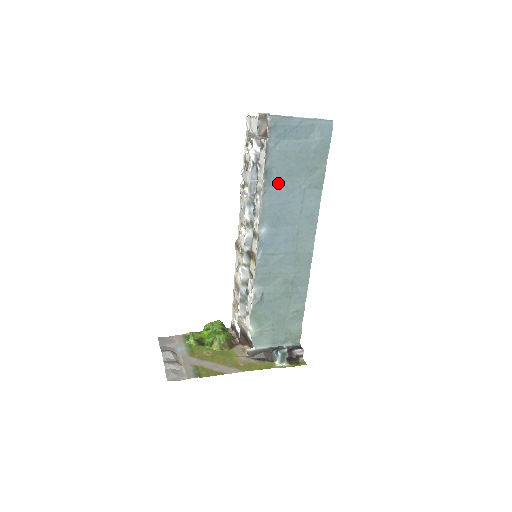
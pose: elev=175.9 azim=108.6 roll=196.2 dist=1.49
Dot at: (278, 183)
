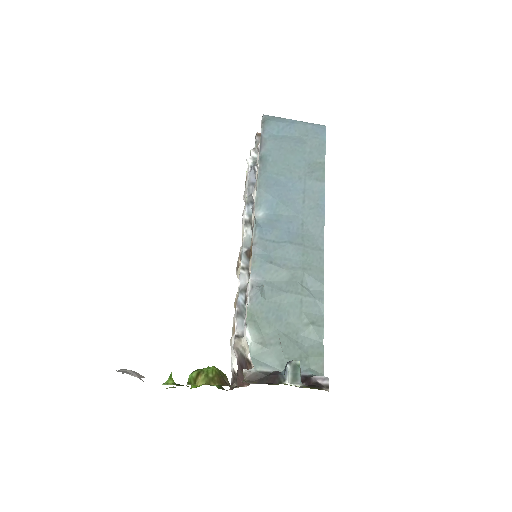
Dot at: (275, 170)
